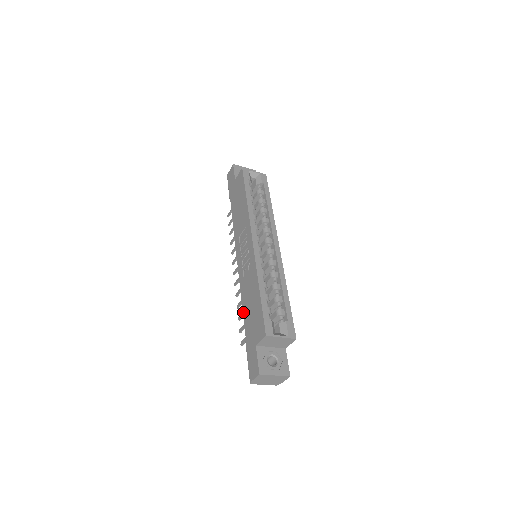
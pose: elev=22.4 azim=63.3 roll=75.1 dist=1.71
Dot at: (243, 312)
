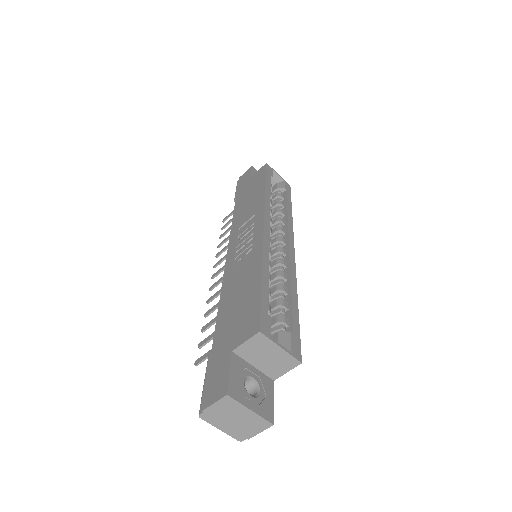
Dot at: (218, 311)
